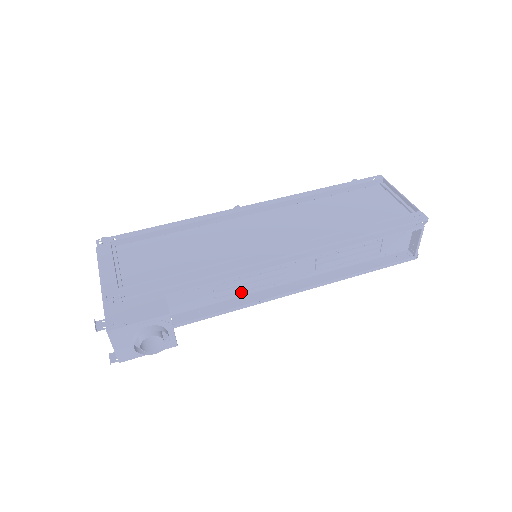
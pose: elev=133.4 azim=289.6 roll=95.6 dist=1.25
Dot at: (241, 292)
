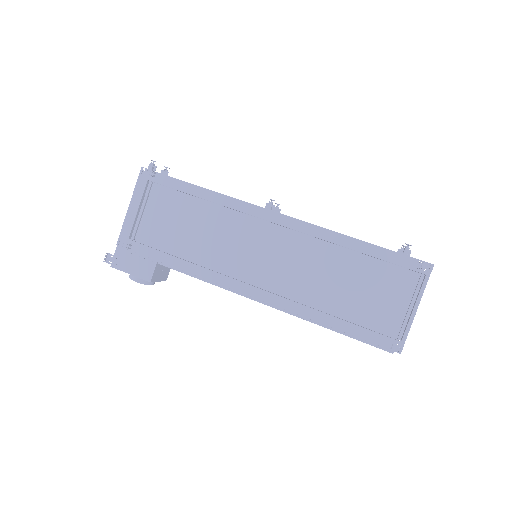
Dot at: occluded
